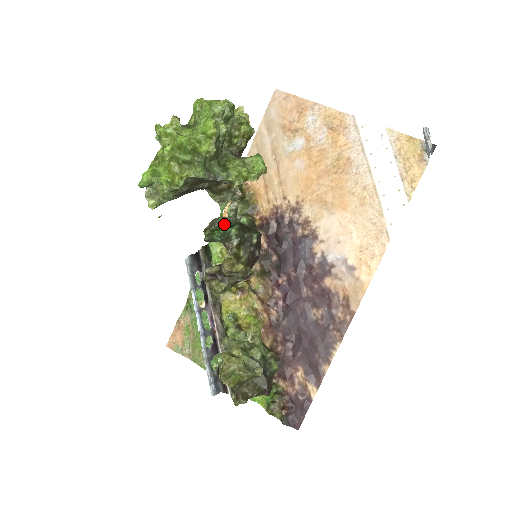
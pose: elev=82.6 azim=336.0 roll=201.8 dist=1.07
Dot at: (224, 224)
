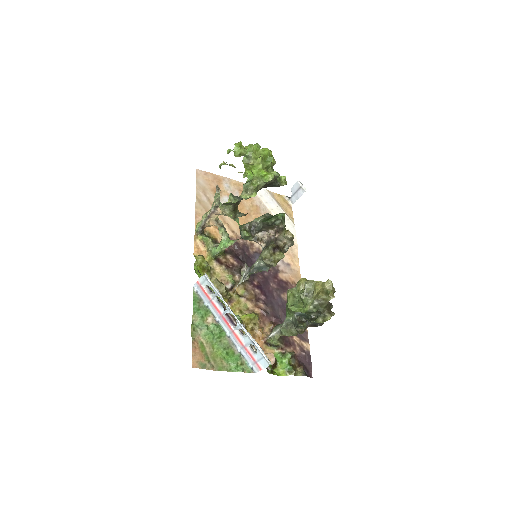
Dot at: (266, 218)
